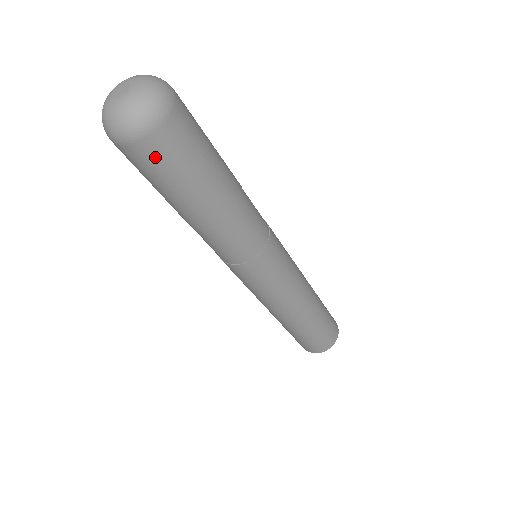
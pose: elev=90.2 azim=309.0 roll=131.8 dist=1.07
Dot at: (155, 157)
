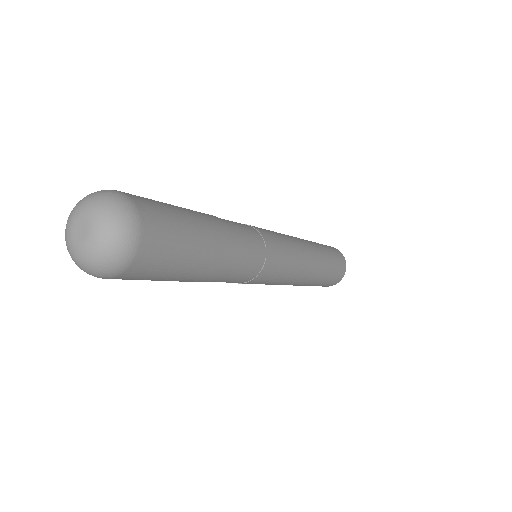
Dot at: (156, 254)
